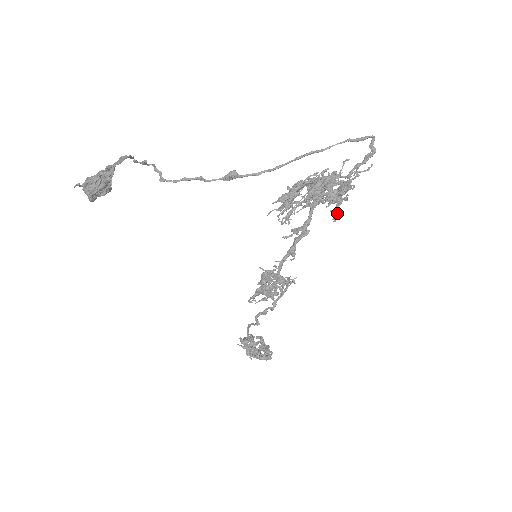
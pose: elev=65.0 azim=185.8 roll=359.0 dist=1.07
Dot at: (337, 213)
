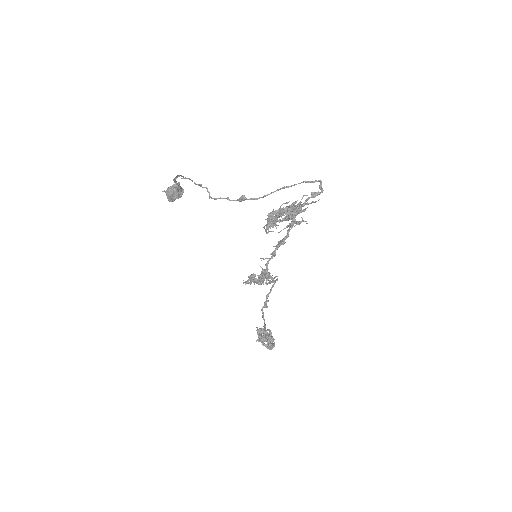
Dot at: (291, 227)
